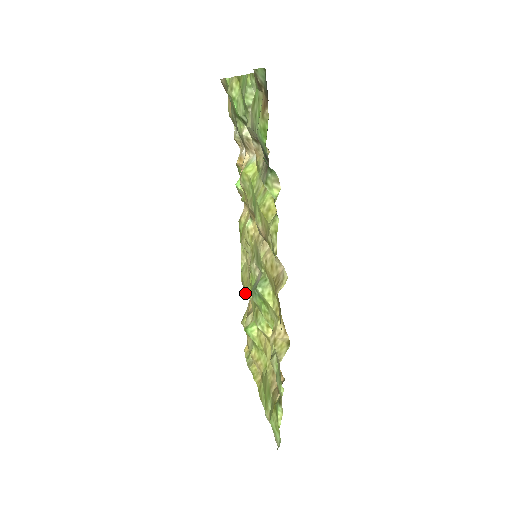
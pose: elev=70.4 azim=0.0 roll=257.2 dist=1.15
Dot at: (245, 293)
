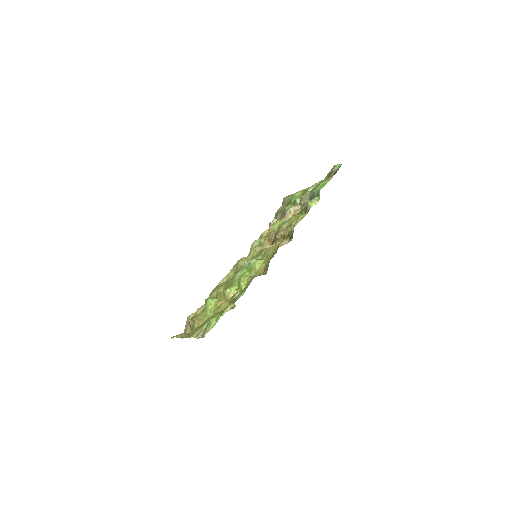
Dot at: (213, 294)
